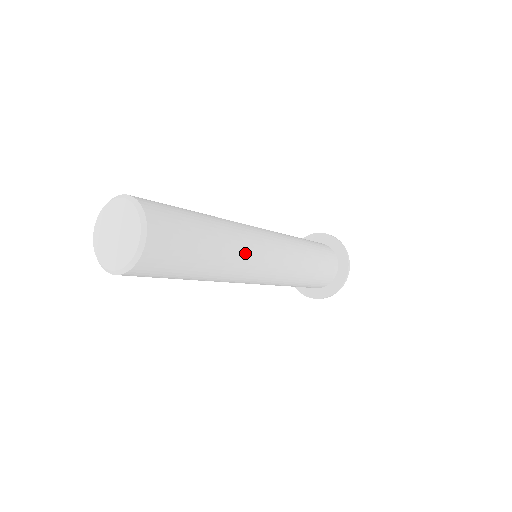
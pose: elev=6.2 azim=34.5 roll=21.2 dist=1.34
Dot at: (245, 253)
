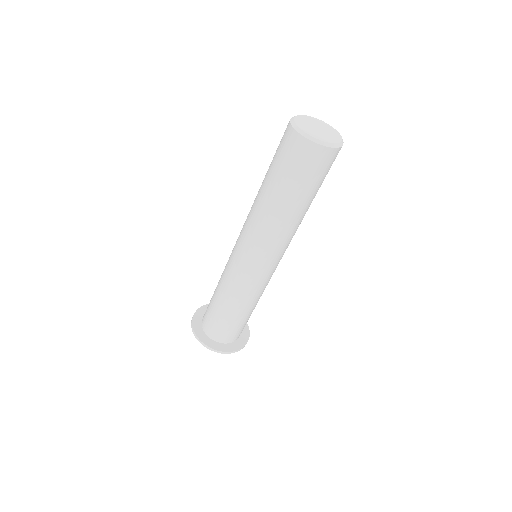
Dot at: occluded
